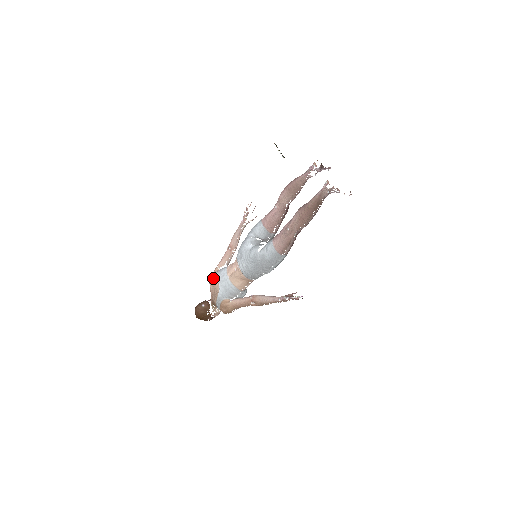
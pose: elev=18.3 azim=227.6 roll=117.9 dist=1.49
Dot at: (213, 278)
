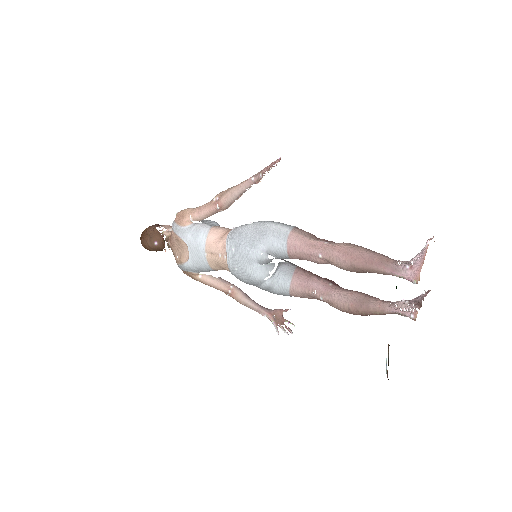
Dot at: (181, 238)
